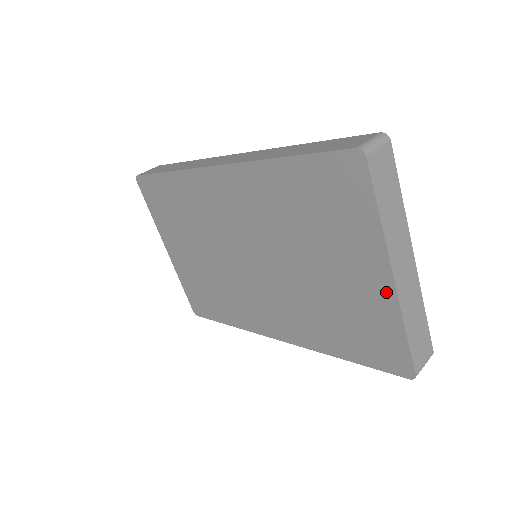
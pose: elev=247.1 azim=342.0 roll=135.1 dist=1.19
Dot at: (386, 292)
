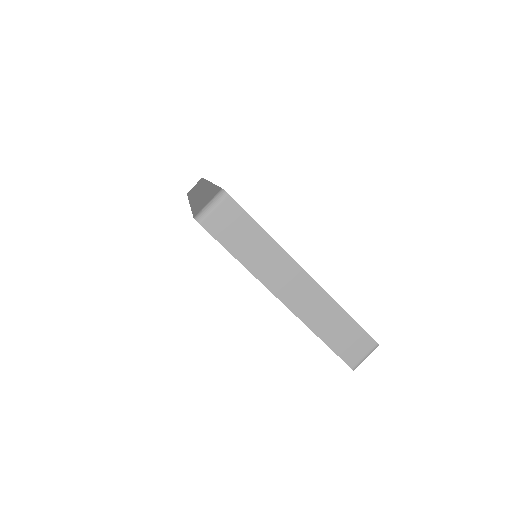
Dot at: occluded
